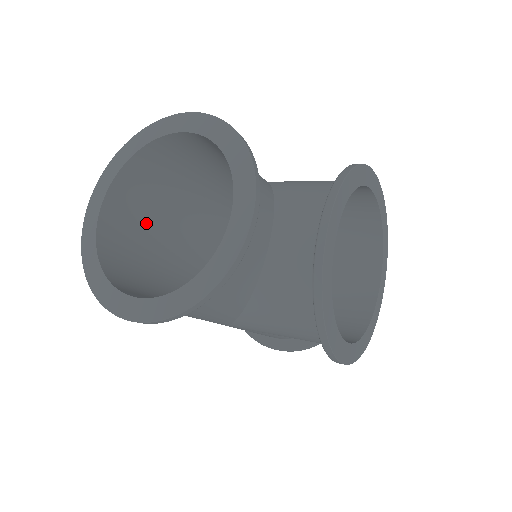
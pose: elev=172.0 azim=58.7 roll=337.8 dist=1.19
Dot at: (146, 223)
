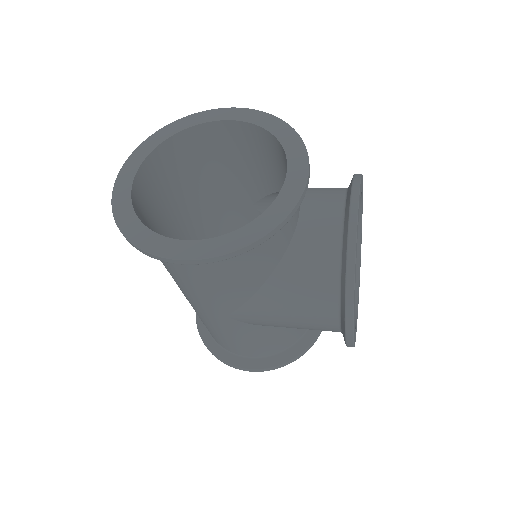
Dot at: (160, 208)
